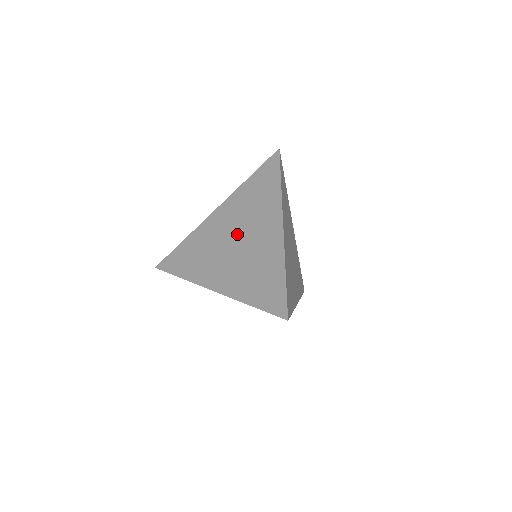
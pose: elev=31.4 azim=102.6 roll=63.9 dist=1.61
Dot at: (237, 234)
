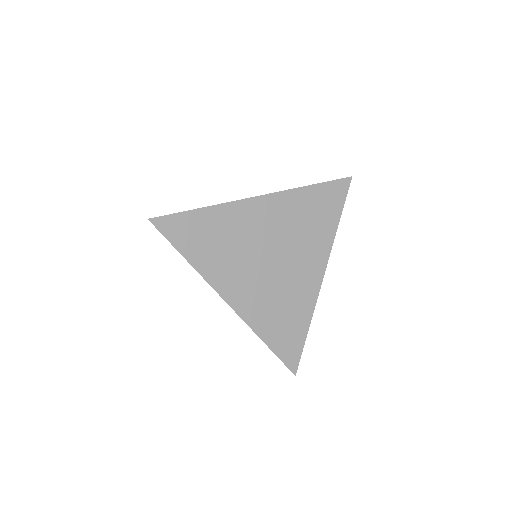
Dot at: (276, 251)
